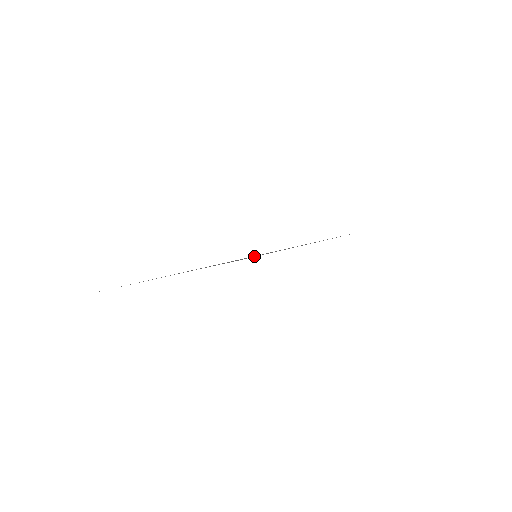
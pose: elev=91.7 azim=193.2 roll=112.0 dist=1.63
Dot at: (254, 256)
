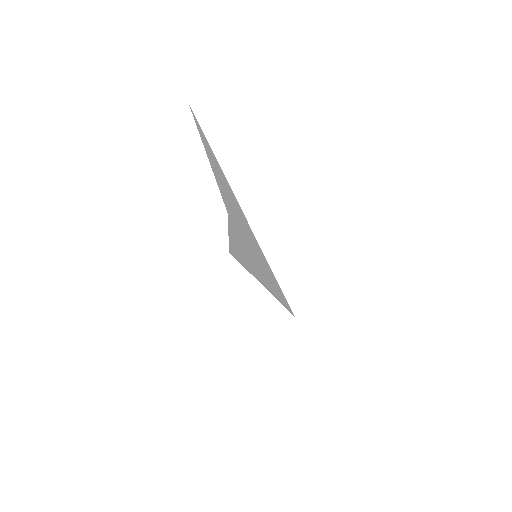
Dot at: (250, 257)
